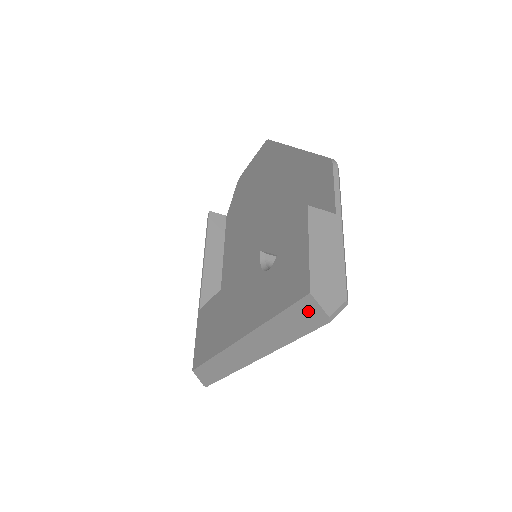
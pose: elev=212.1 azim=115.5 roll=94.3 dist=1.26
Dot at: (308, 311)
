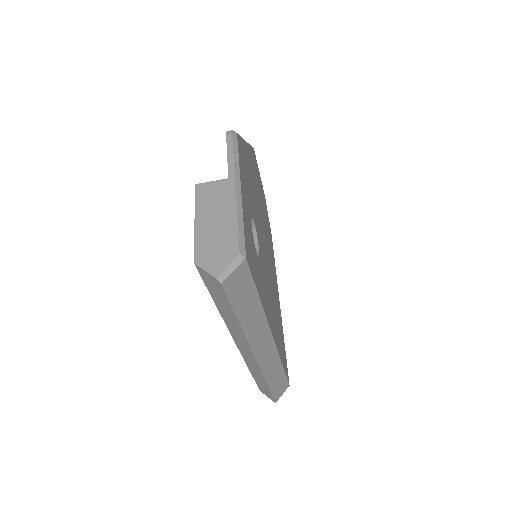
Dot at: (210, 282)
